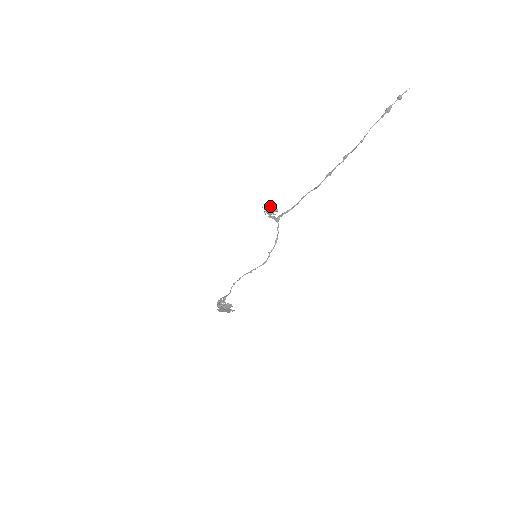
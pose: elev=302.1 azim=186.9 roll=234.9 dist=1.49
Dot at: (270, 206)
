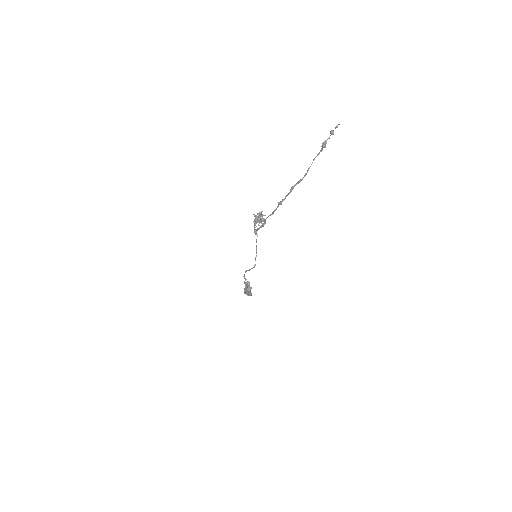
Dot at: (255, 216)
